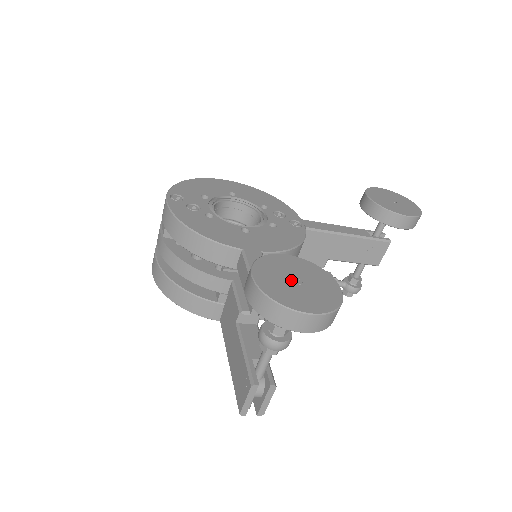
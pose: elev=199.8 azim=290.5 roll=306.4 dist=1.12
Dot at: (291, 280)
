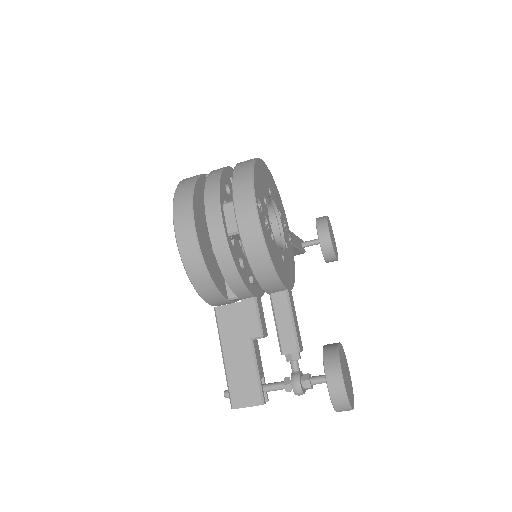
Dot at: (346, 376)
